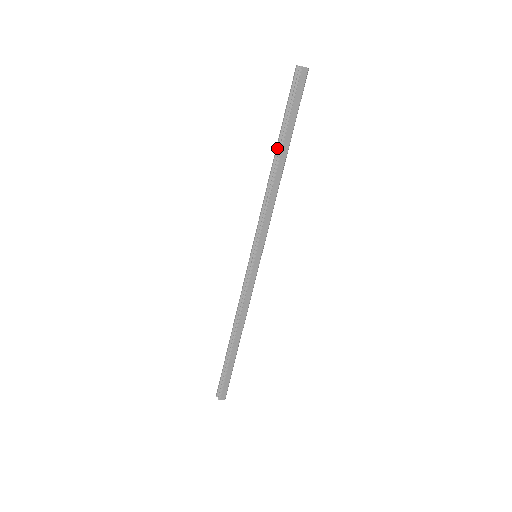
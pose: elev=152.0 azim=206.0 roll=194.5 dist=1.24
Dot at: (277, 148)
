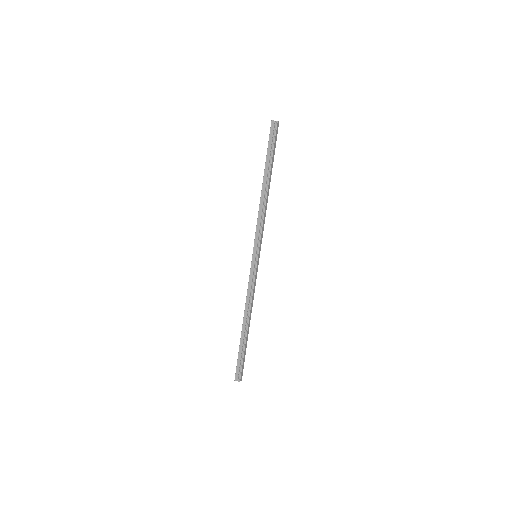
Dot at: (265, 176)
